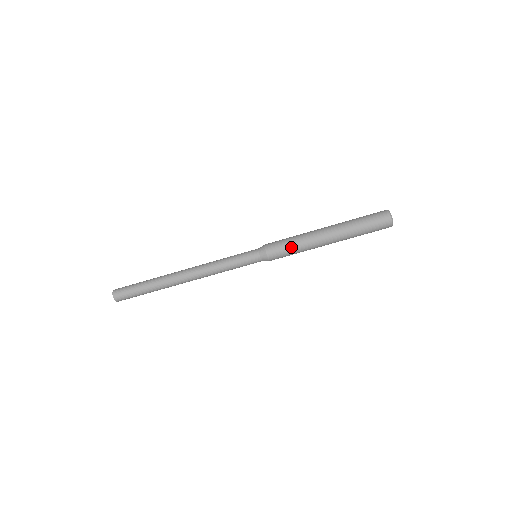
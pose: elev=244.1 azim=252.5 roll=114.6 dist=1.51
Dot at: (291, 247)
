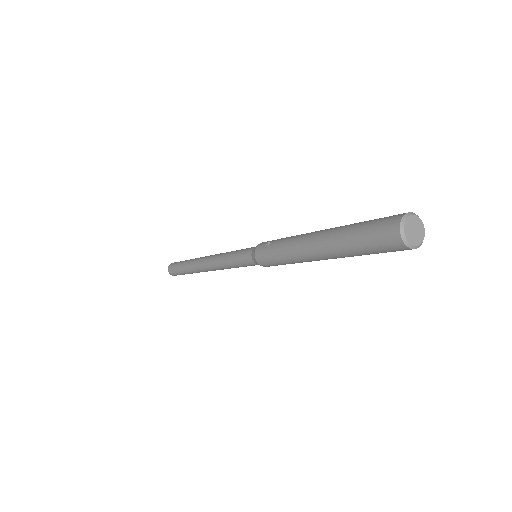
Dot at: (281, 262)
